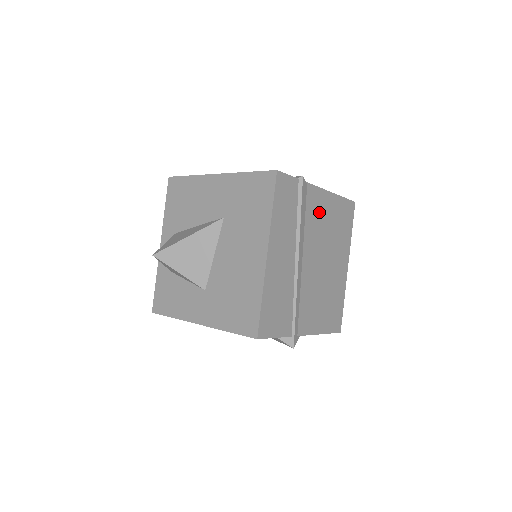
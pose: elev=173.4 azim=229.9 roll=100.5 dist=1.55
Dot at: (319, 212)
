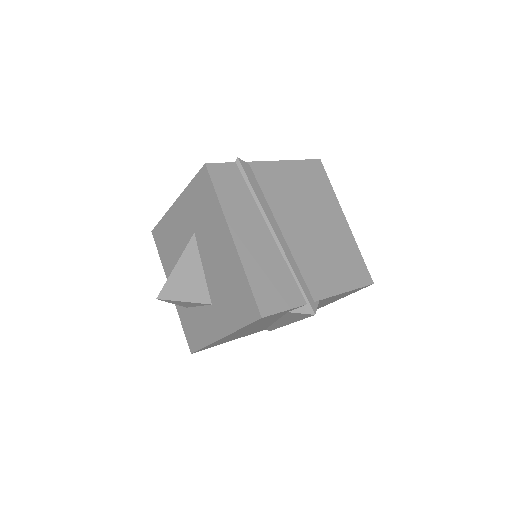
Dot at: (278, 182)
